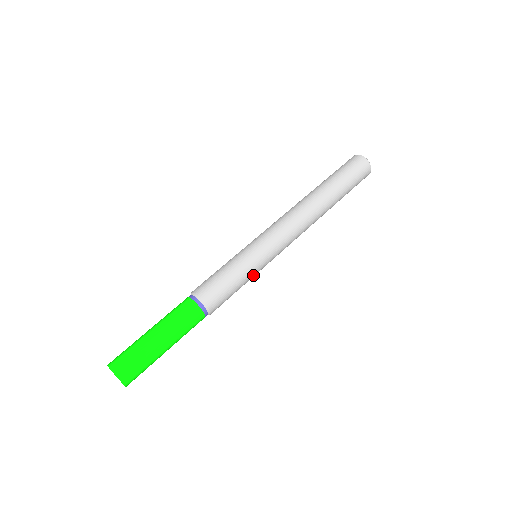
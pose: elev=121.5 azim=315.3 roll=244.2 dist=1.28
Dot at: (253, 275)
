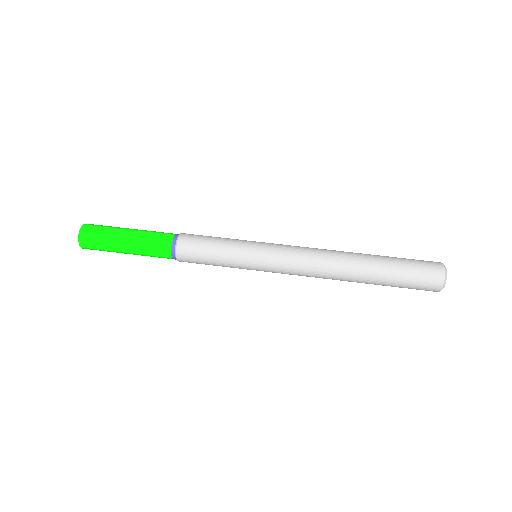
Dot at: (236, 265)
